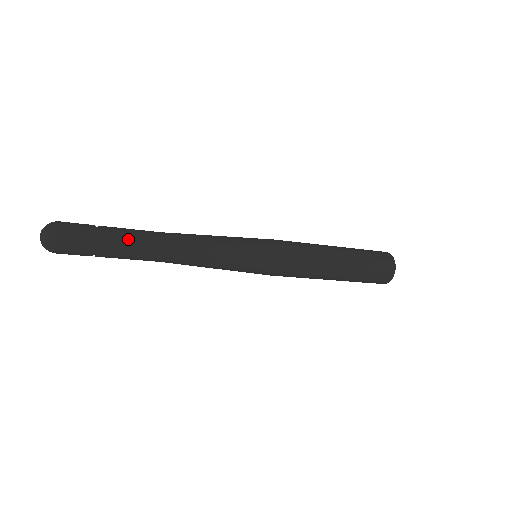
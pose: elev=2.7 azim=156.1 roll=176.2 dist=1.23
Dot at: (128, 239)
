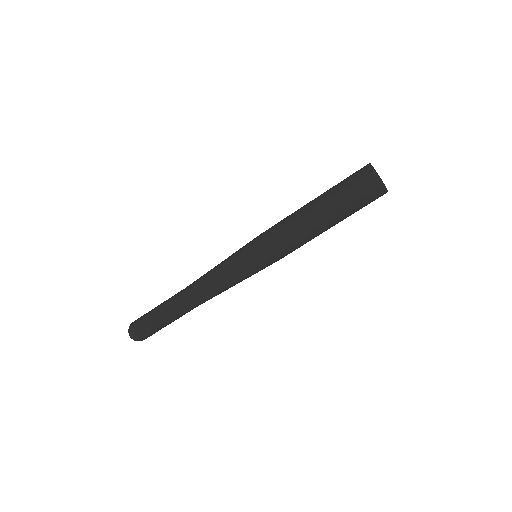
Dot at: (171, 315)
